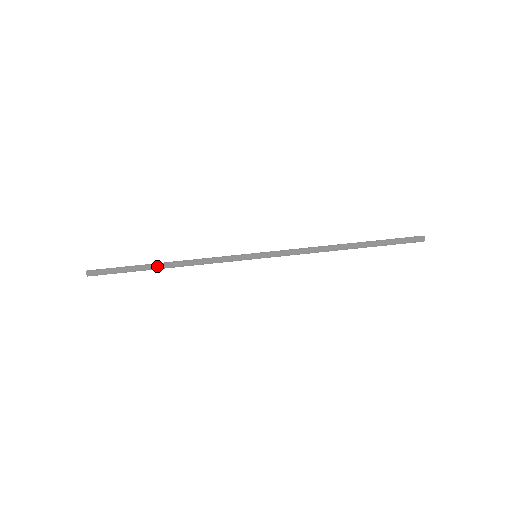
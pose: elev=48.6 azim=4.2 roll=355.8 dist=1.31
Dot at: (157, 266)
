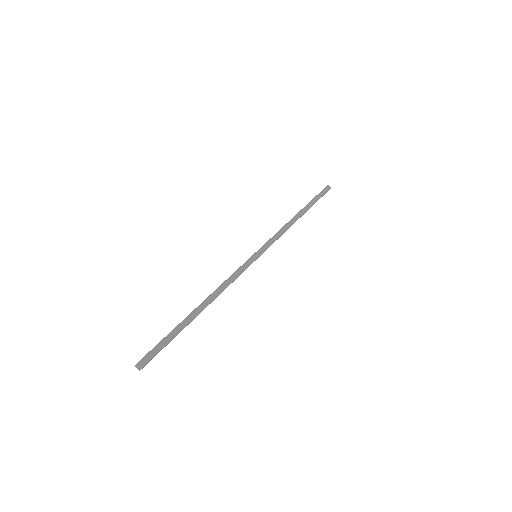
Dot at: (194, 311)
